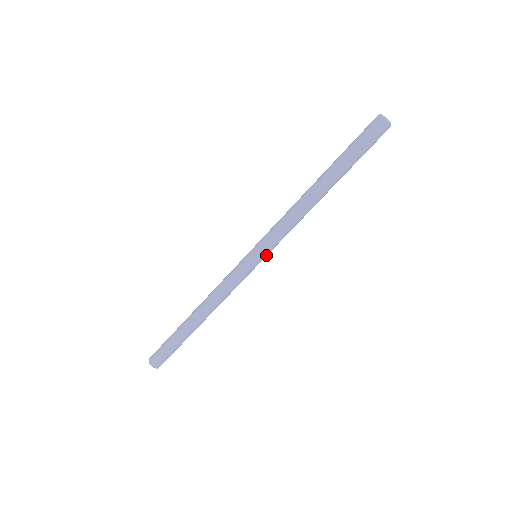
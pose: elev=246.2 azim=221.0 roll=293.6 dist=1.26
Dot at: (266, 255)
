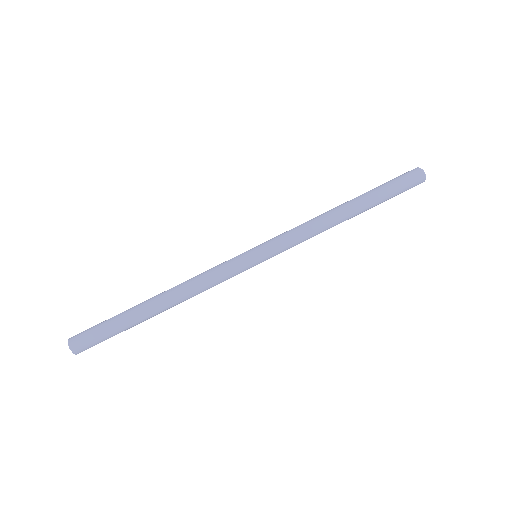
Dot at: (268, 258)
